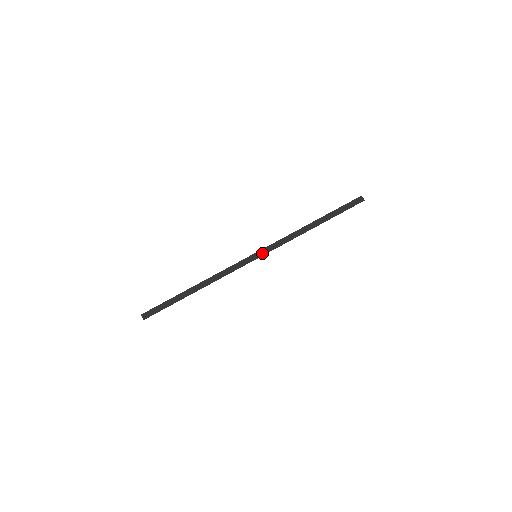
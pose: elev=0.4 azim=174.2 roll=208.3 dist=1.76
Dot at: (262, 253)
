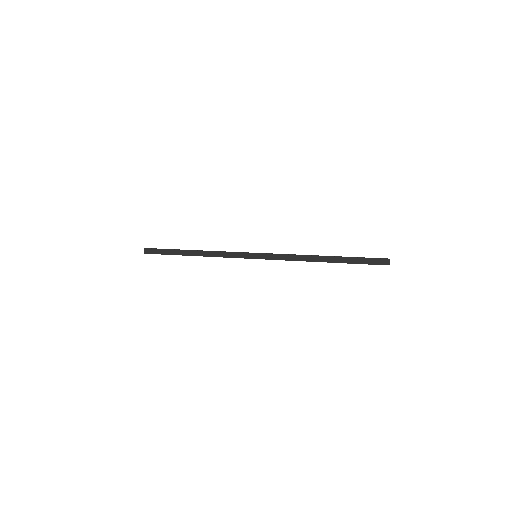
Dot at: (262, 257)
